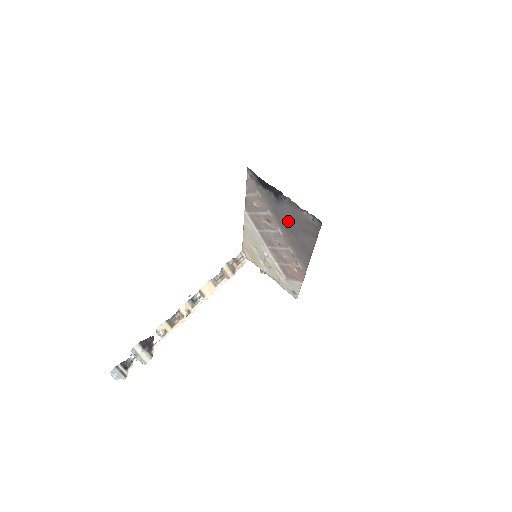
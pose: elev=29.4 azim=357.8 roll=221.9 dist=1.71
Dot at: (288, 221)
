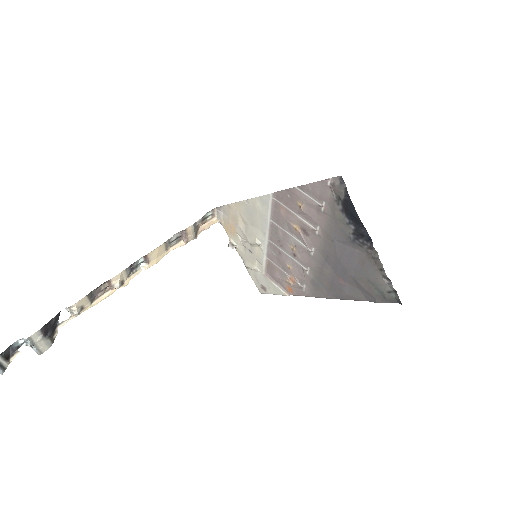
Dot at: (343, 260)
